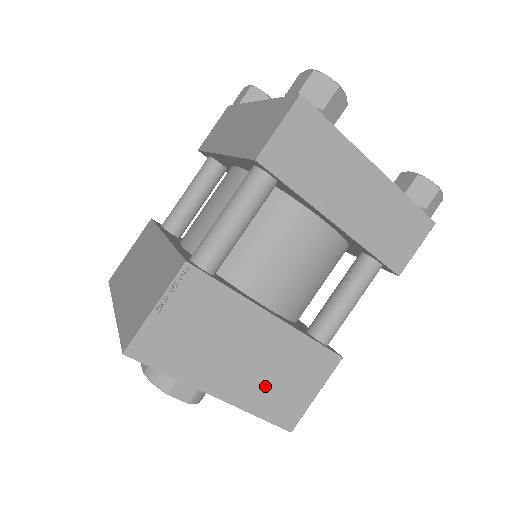
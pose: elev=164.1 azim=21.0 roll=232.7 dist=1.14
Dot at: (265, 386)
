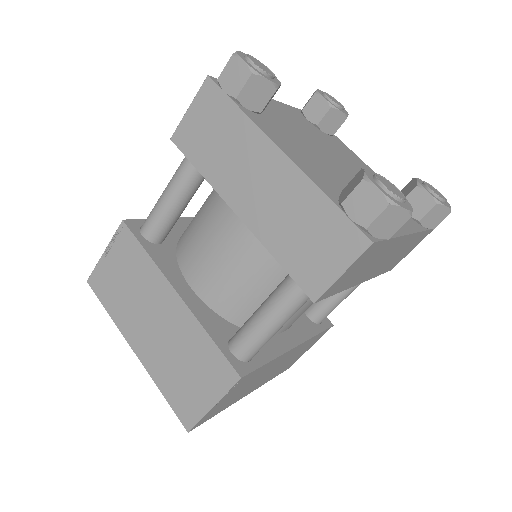
Dot at: (279, 370)
